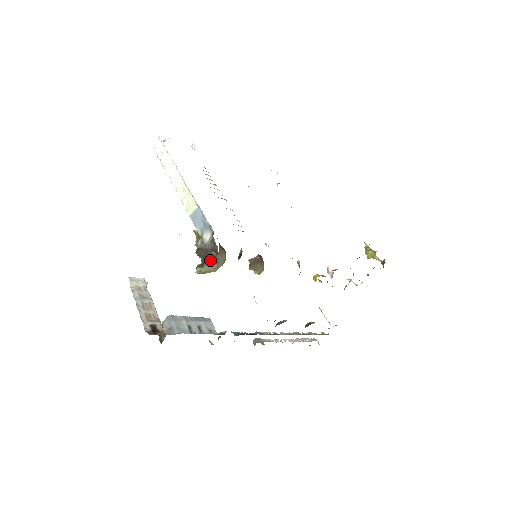
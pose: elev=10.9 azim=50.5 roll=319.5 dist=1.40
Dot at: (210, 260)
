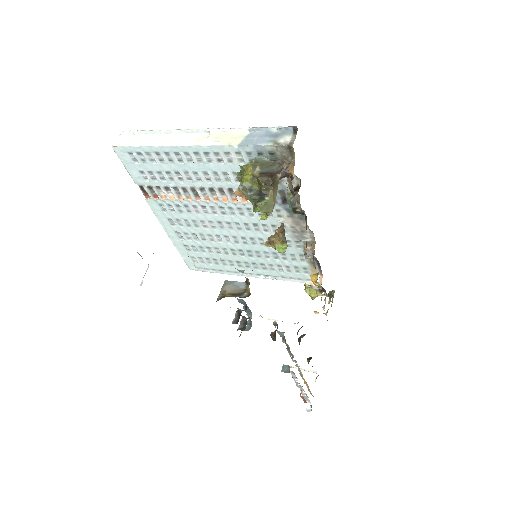
Dot at: (274, 188)
